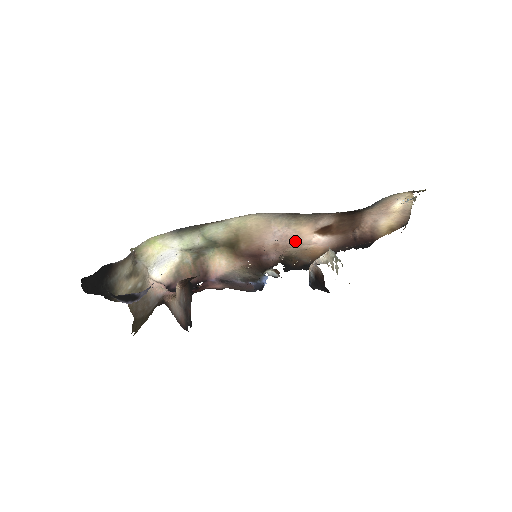
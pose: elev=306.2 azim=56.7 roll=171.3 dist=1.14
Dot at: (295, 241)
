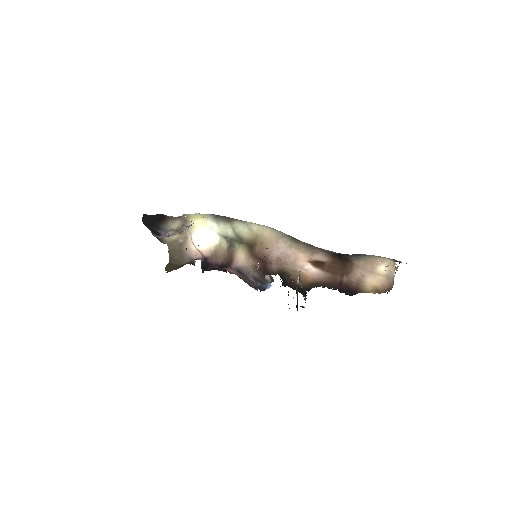
Dot at: (292, 261)
